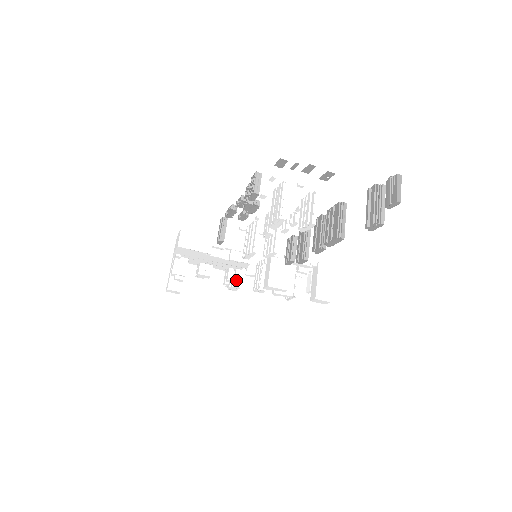
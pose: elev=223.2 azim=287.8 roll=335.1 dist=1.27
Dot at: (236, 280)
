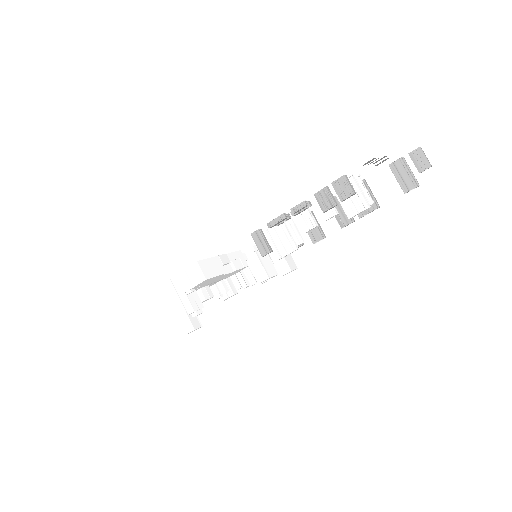
Dot at: (232, 288)
